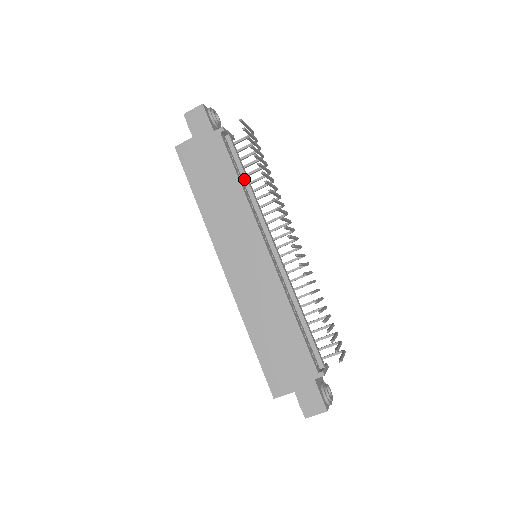
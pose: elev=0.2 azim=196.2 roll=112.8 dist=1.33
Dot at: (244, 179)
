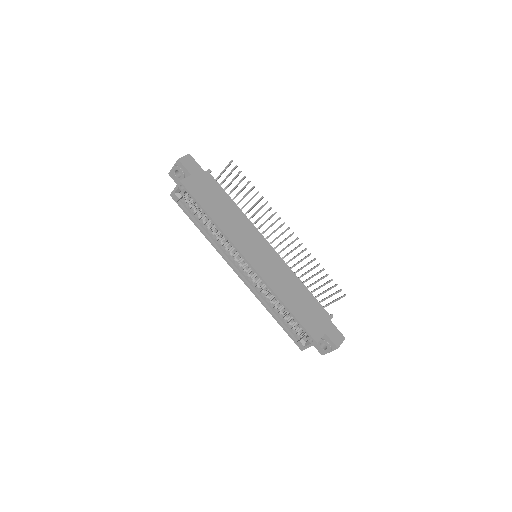
Dot at: occluded
